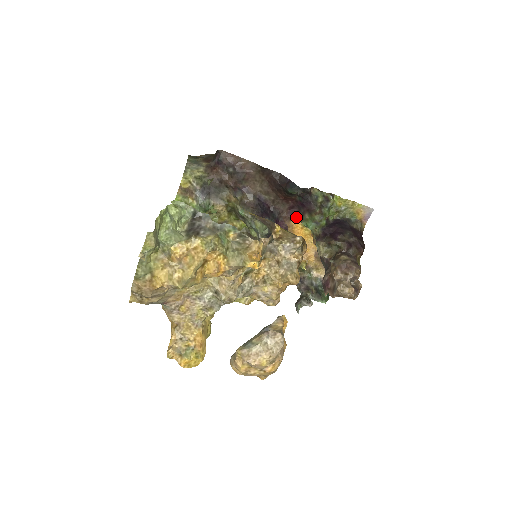
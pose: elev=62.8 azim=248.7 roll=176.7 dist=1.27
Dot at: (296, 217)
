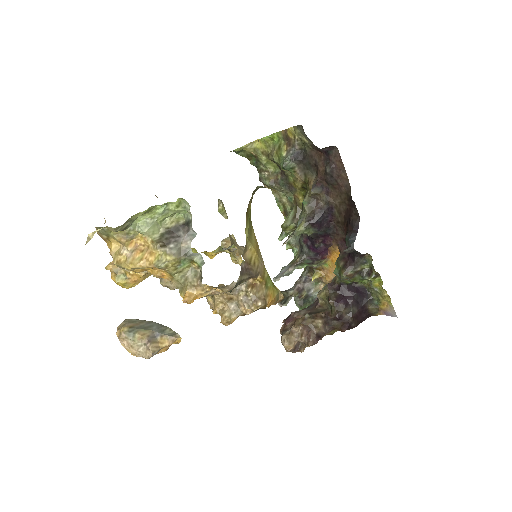
Dot at: (341, 251)
